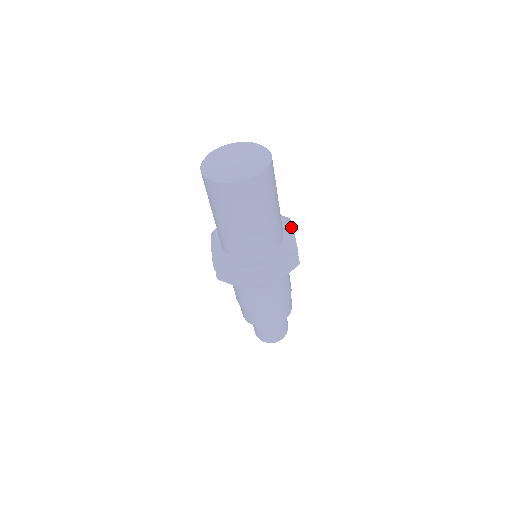
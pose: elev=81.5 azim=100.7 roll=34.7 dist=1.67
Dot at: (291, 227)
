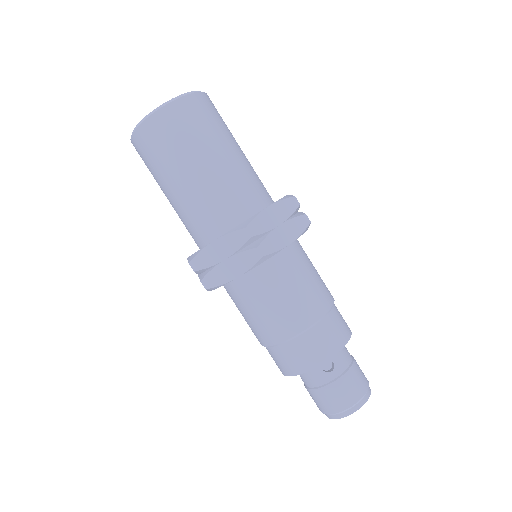
Dot at: occluded
